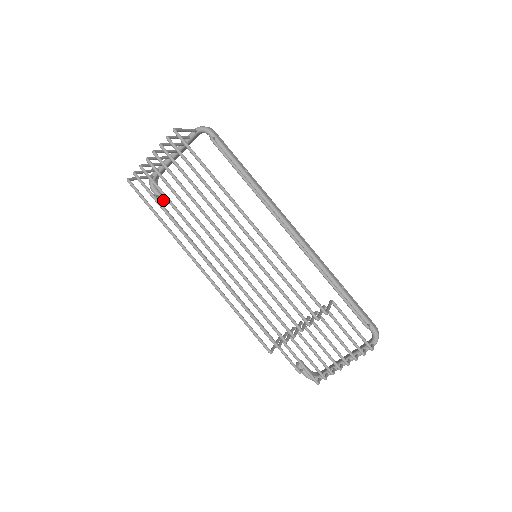
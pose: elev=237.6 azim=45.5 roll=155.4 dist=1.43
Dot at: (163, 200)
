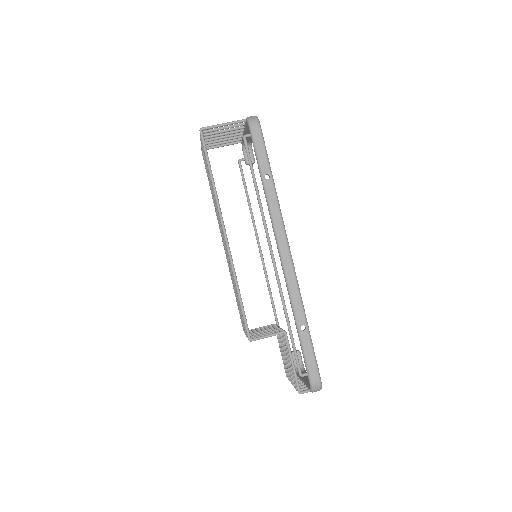
Dot at: (248, 164)
